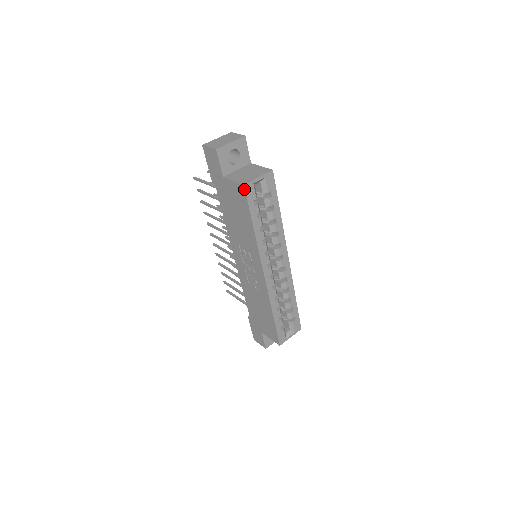
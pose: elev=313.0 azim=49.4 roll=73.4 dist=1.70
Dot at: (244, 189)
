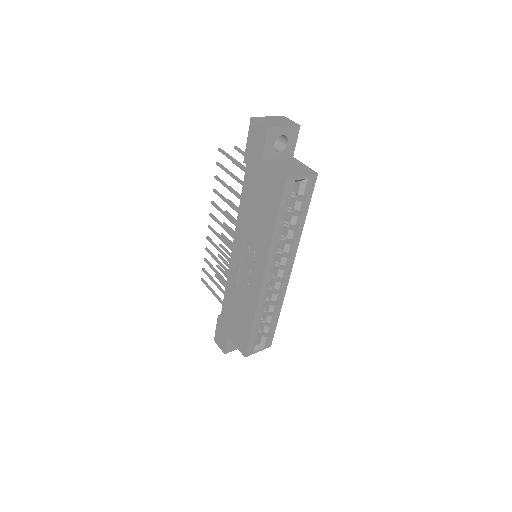
Dot at: (284, 183)
